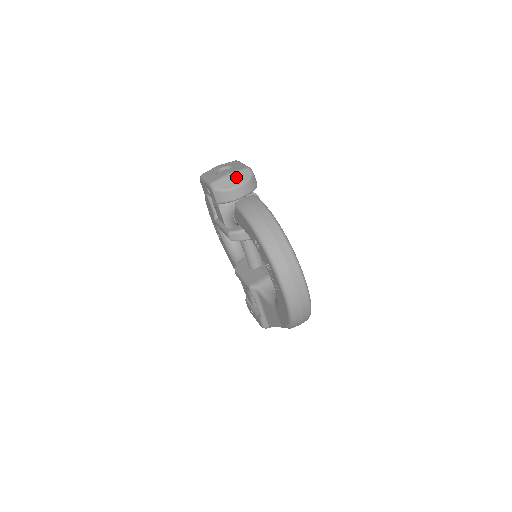
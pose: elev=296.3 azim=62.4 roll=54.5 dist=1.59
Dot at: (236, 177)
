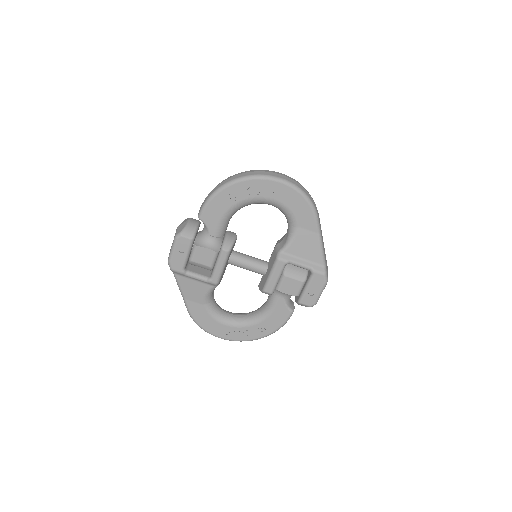
Dot at: (182, 223)
